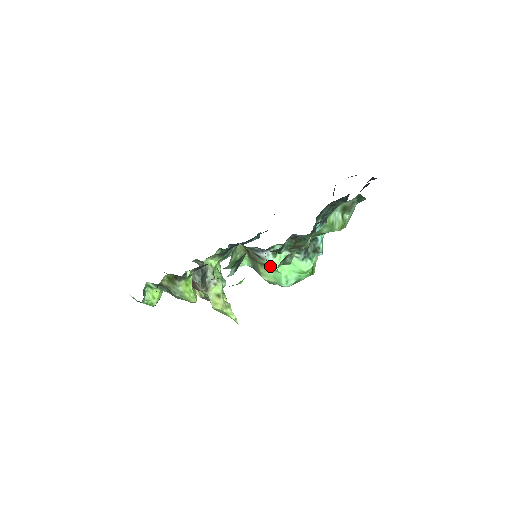
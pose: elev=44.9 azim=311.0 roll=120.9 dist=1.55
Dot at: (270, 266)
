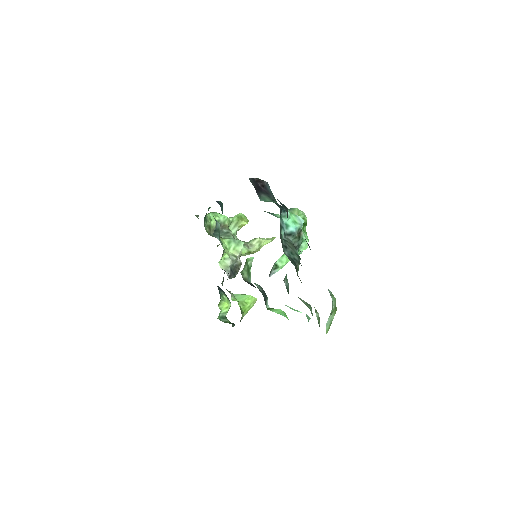
Dot at: occluded
